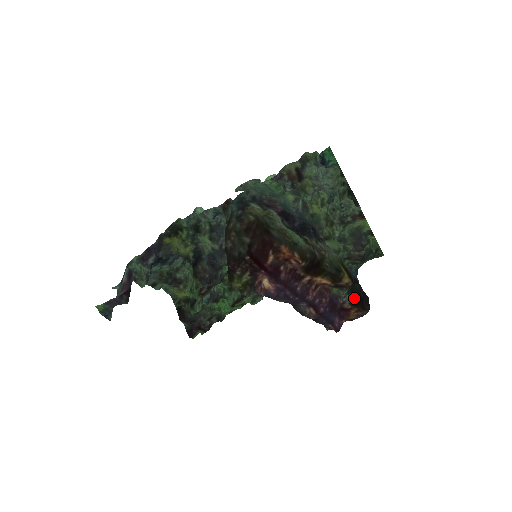
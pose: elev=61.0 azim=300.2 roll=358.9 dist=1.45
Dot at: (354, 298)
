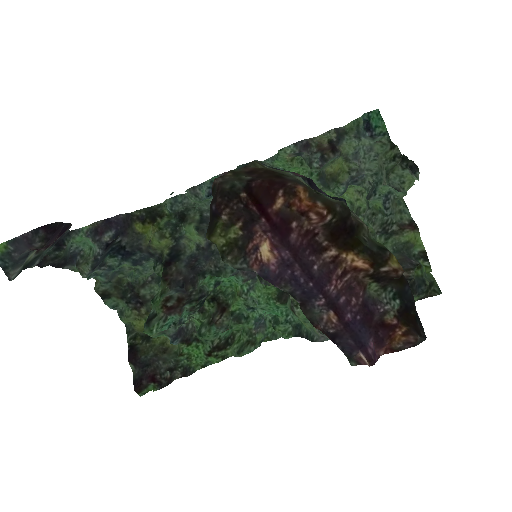
Dot at: (403, 309)
